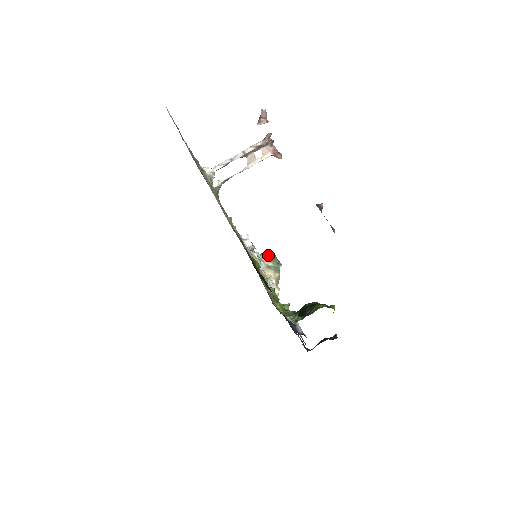
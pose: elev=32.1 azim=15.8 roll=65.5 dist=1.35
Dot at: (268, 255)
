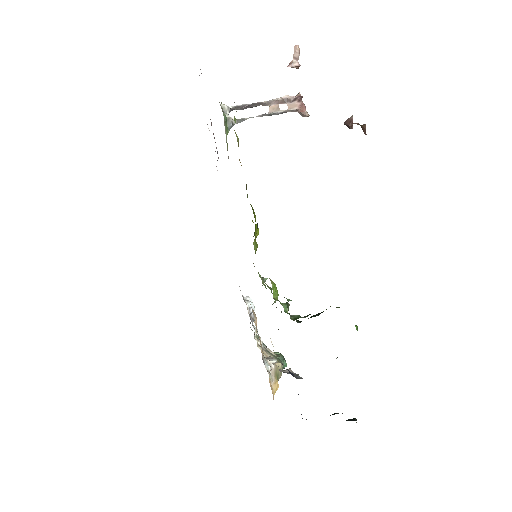
Dot at: occluded
